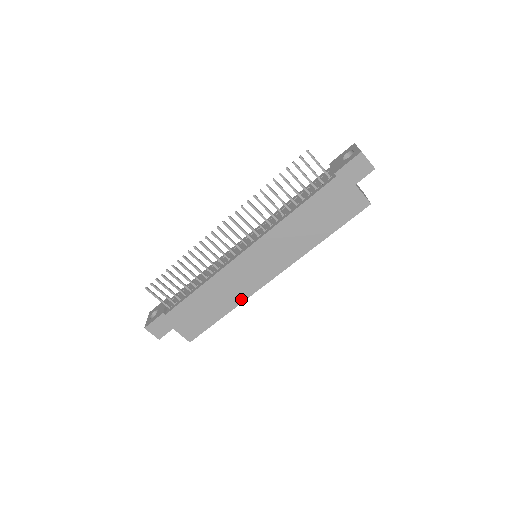
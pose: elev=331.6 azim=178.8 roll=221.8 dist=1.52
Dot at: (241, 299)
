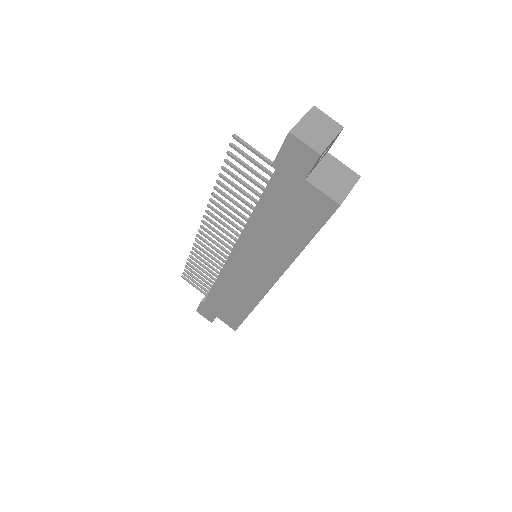
Dot at: (254, 301)
